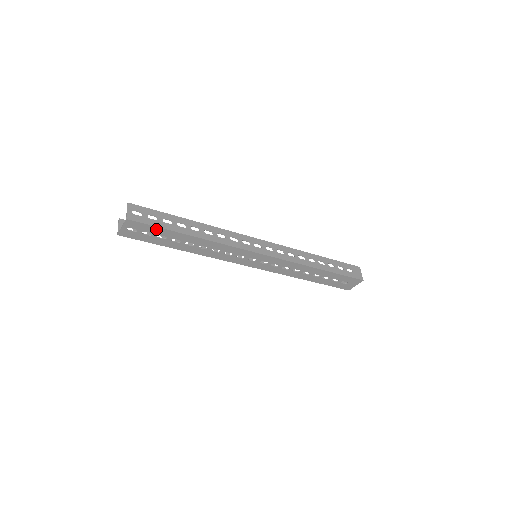
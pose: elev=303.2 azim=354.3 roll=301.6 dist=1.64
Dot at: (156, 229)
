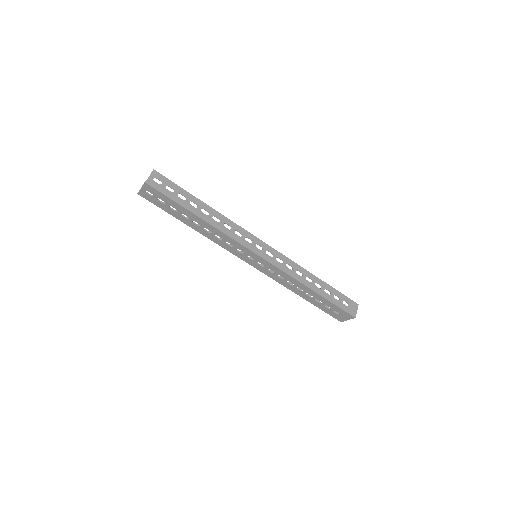
Dot at: (169, 200)
